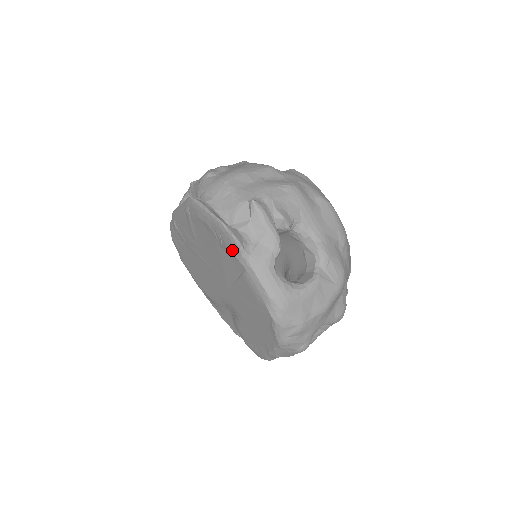
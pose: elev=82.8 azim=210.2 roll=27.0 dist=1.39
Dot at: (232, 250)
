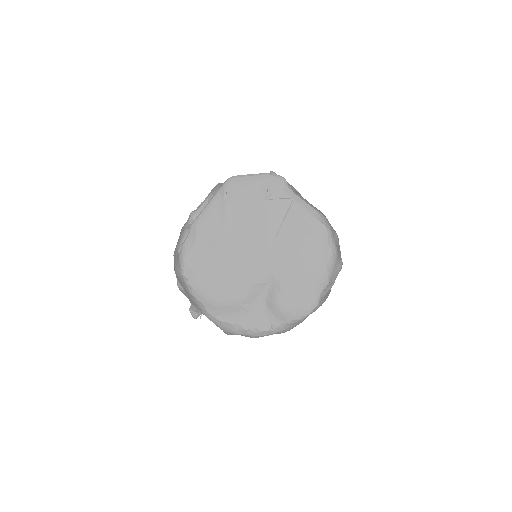
Dot at: (280, 189)
